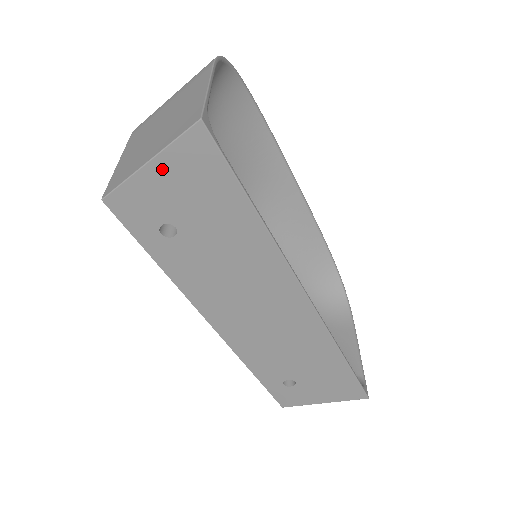
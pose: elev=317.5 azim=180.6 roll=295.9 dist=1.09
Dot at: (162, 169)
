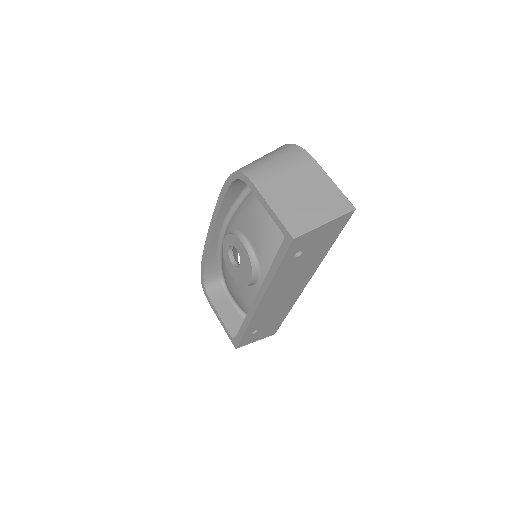
Dot at: (326, 227)
